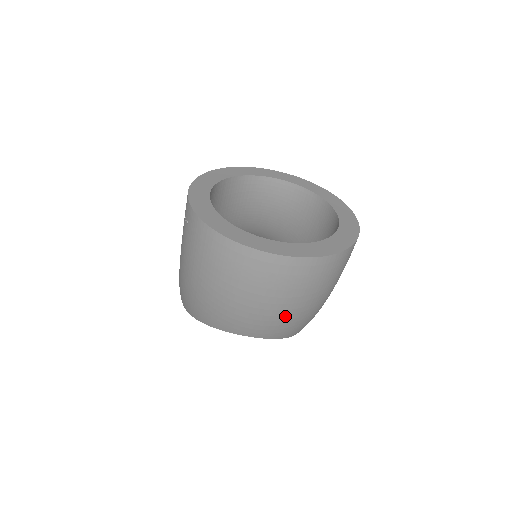
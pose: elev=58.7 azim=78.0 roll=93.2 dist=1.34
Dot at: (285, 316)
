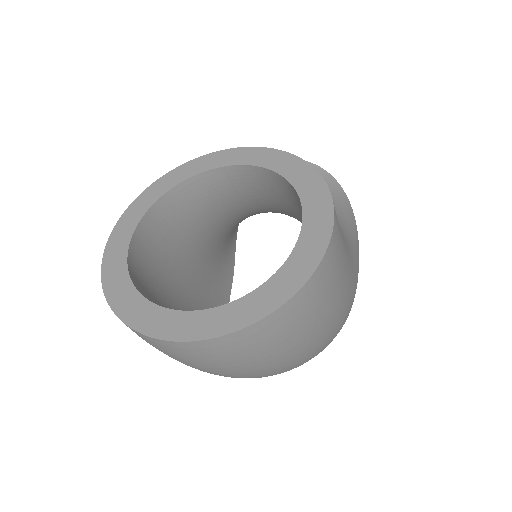
Dot at: (270, 368)
